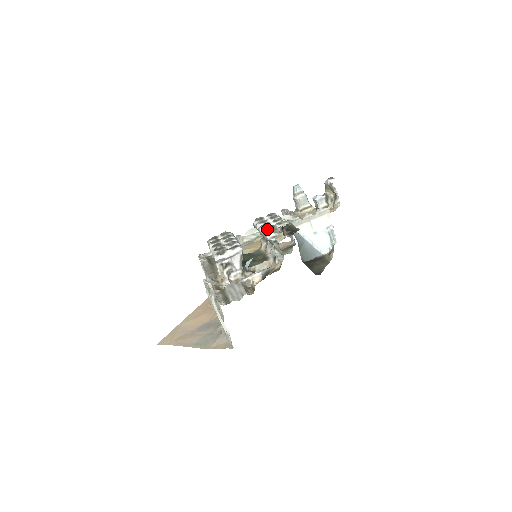
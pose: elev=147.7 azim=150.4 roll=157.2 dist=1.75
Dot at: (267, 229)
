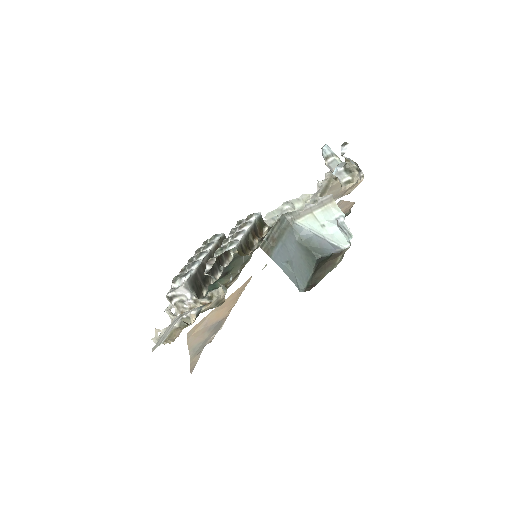
Dot at: (214, 254)
